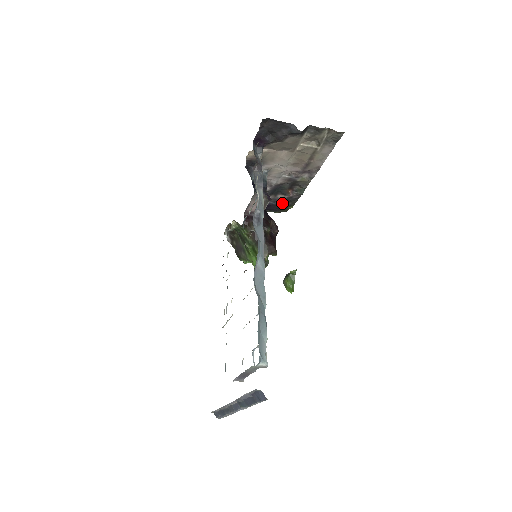
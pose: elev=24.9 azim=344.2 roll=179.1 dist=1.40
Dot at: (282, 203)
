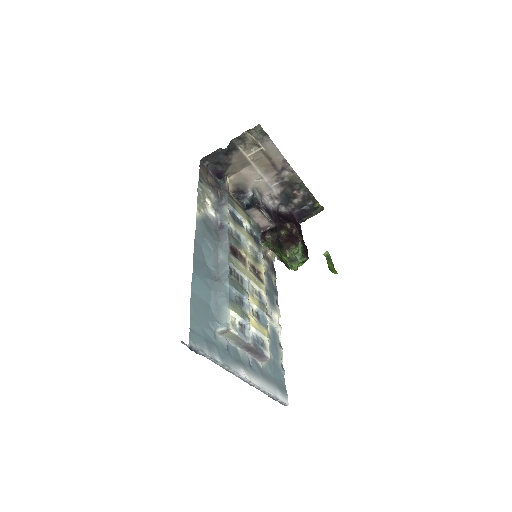
Dot at: (306, 205)
